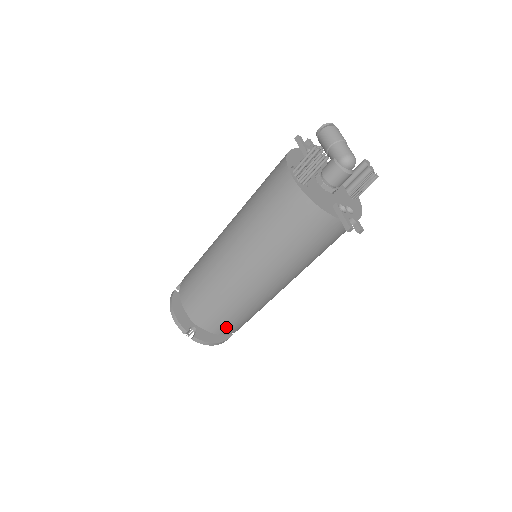
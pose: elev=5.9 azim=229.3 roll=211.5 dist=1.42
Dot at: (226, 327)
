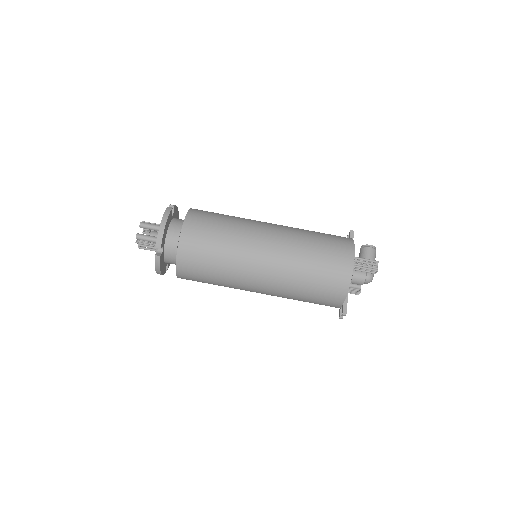
Dot at: (190, 274)
